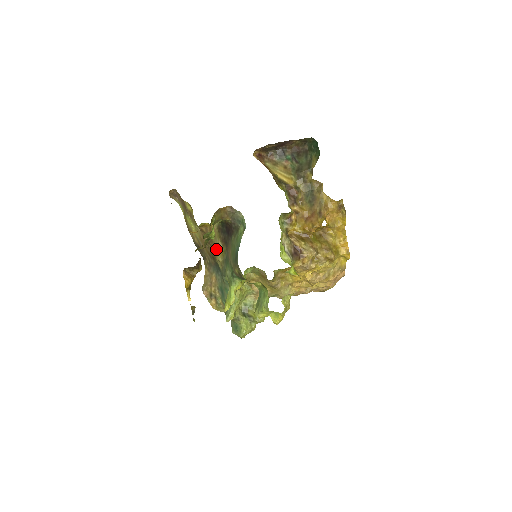
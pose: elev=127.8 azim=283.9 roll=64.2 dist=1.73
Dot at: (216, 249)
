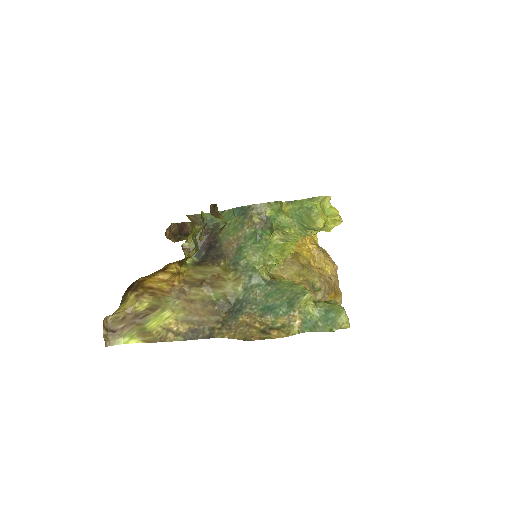
Dot at: (215, 277)
